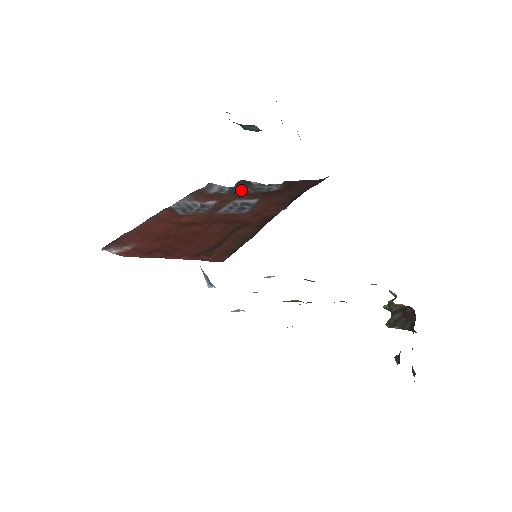
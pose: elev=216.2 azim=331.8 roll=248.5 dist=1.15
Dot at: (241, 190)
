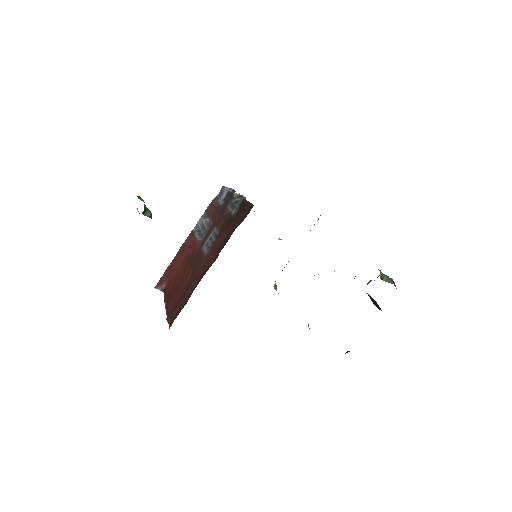
Dot at: (224, 208)
